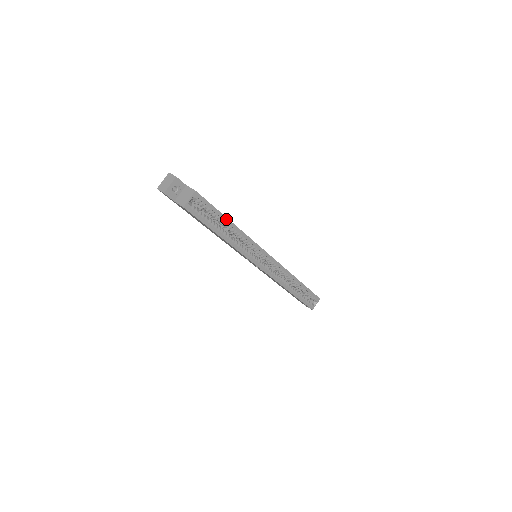
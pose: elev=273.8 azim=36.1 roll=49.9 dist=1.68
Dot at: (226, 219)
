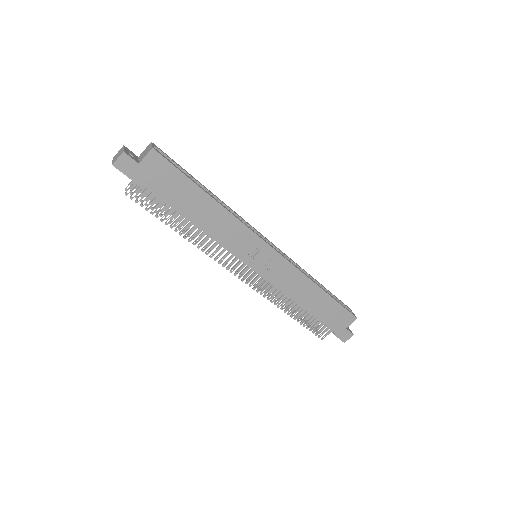
Dot at: (198, 182)
